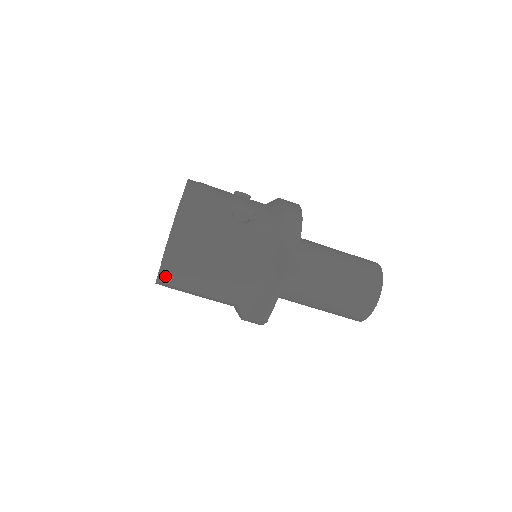
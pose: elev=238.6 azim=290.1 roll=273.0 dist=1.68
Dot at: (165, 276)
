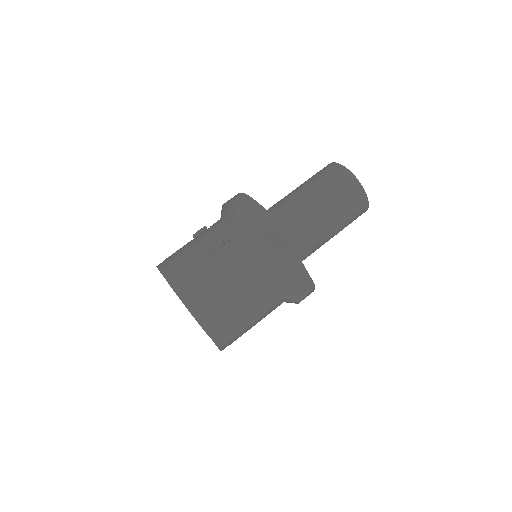
Dot at: (221, 340)
